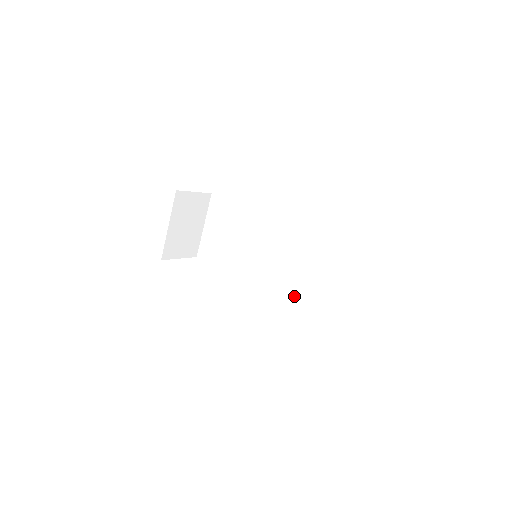
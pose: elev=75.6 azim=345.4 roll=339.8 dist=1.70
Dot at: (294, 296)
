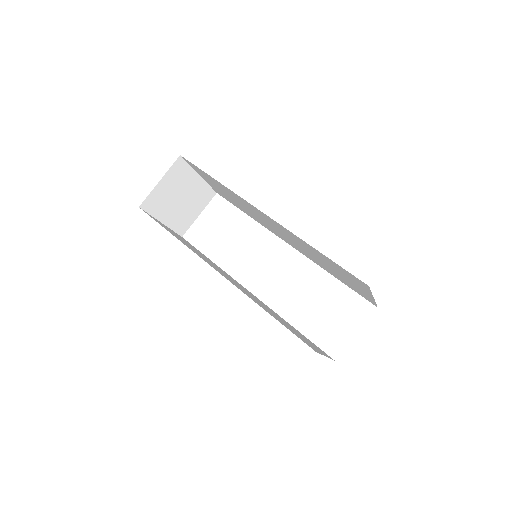
Dot at: occluded
